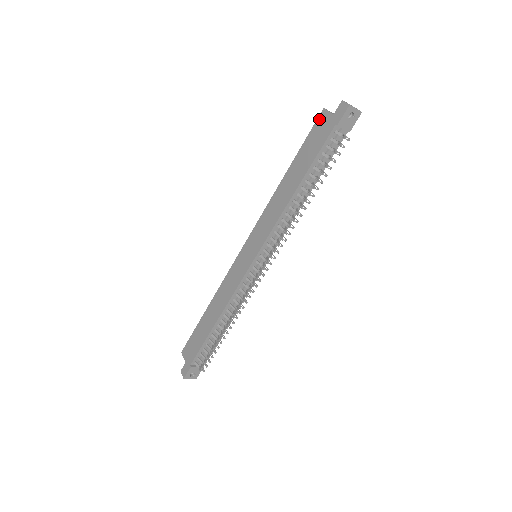
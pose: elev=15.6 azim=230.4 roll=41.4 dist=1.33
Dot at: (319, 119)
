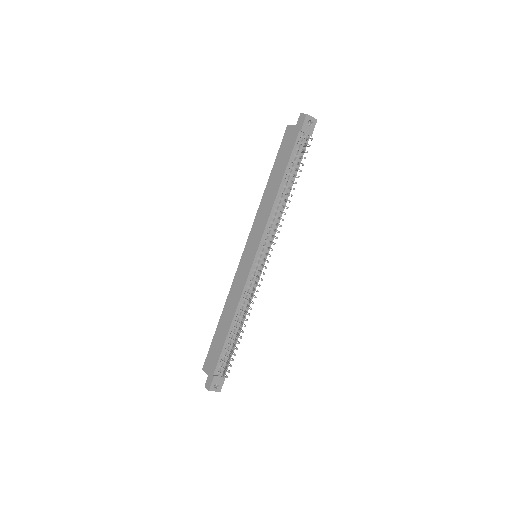
Dot at: (286, 133)
